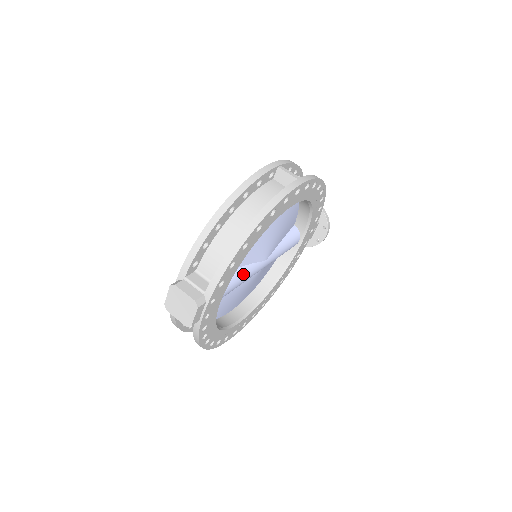
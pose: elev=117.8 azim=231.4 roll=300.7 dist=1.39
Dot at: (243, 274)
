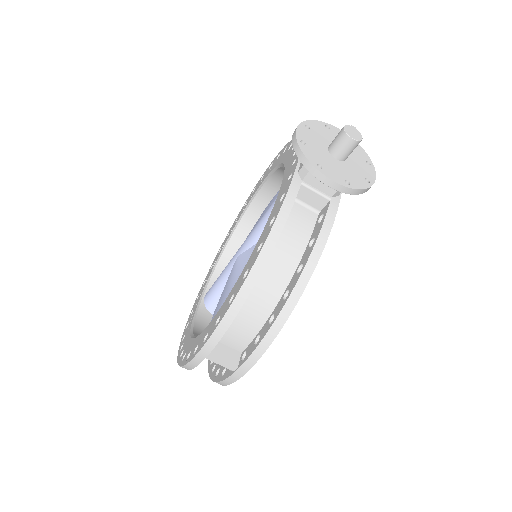
Dot at: occluded
